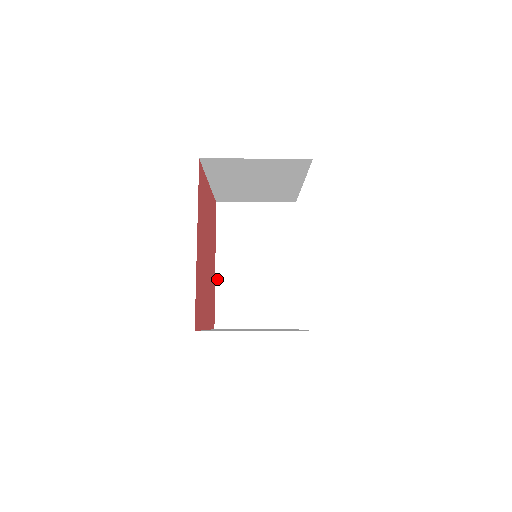
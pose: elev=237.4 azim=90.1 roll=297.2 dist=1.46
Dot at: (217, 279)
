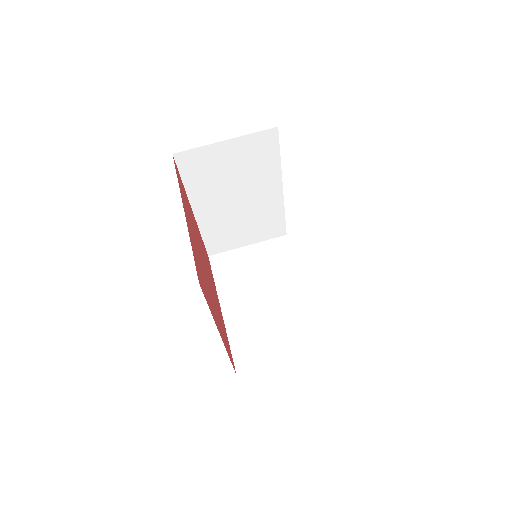
Dot at: (227, 324)
